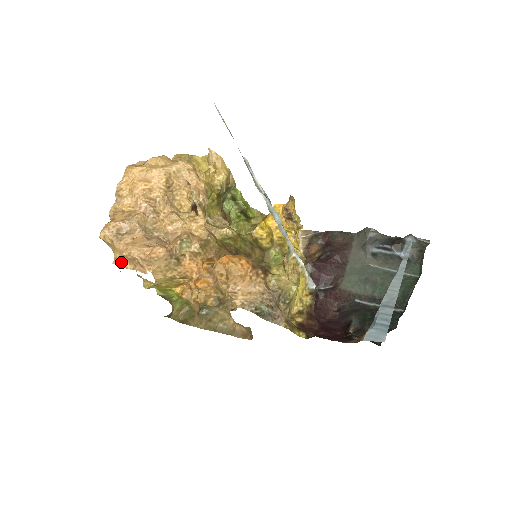
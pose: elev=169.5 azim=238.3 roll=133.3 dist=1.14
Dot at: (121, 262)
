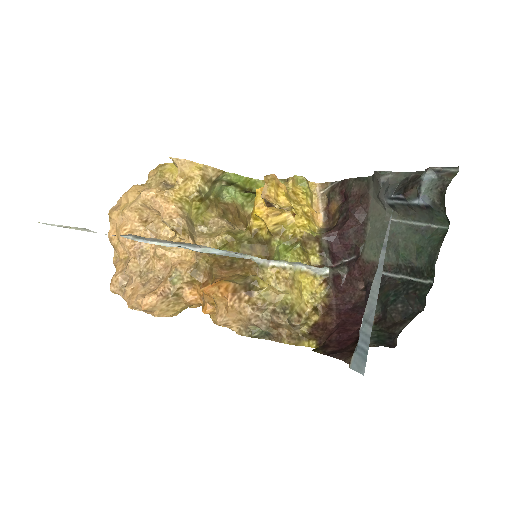
Dot at: occluded
